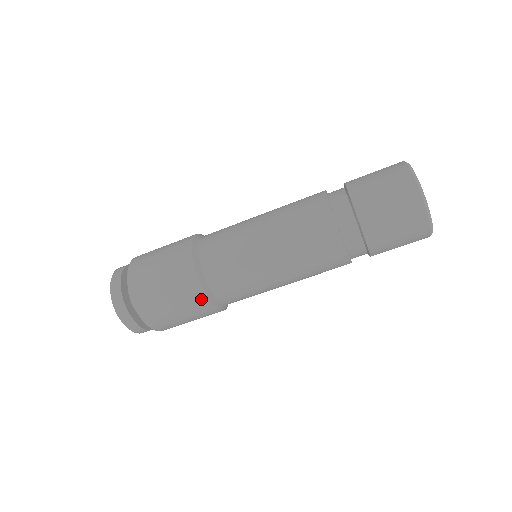
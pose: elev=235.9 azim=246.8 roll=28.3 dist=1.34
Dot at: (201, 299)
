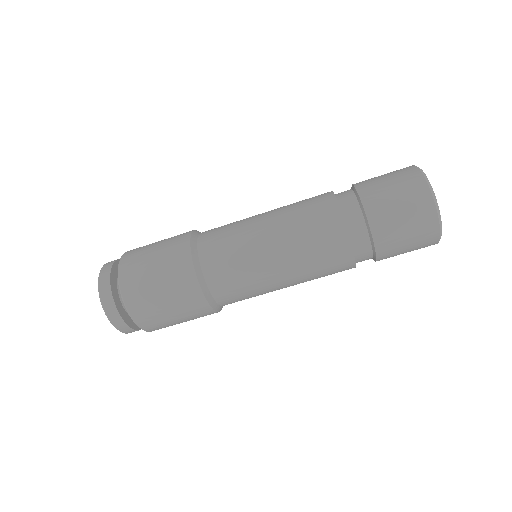
Dot at: (195, 293)
